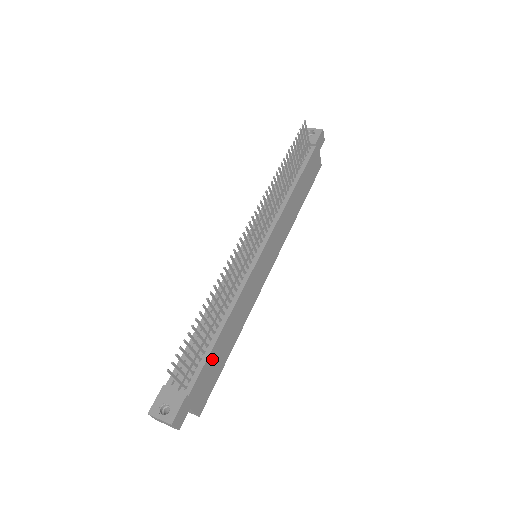
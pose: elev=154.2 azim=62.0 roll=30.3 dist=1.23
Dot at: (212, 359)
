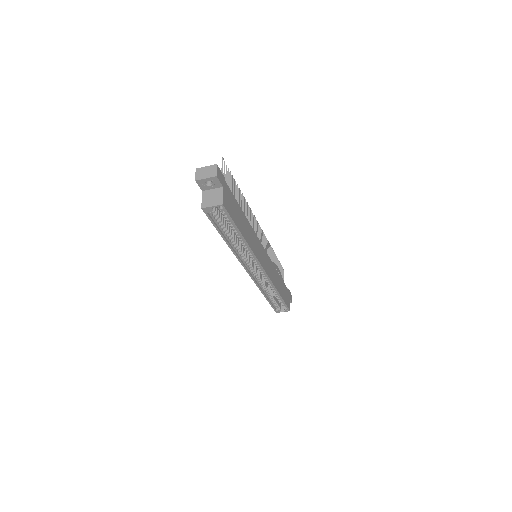
Dot at: (236, 206)
